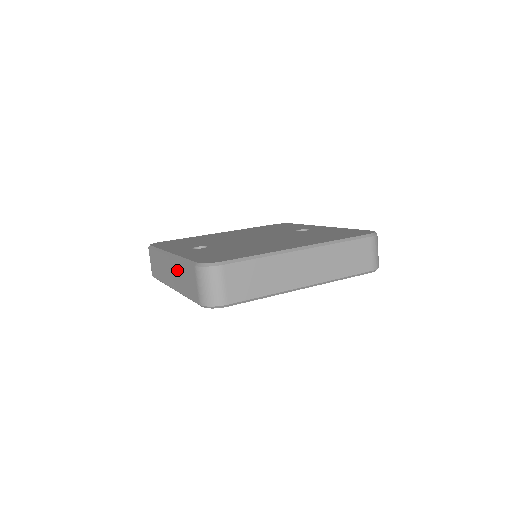
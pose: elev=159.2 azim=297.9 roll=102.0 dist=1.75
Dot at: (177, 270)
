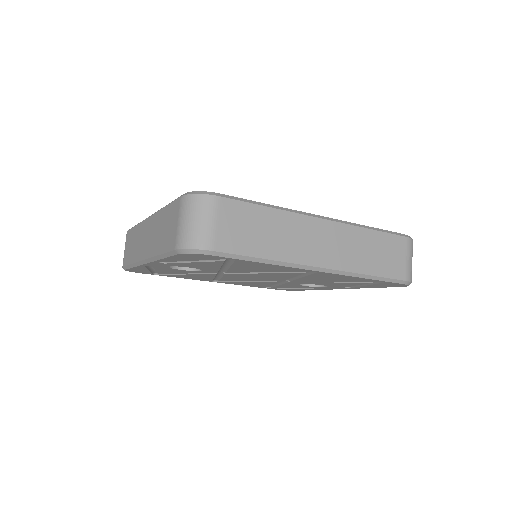
Dot at: (156, 226)
